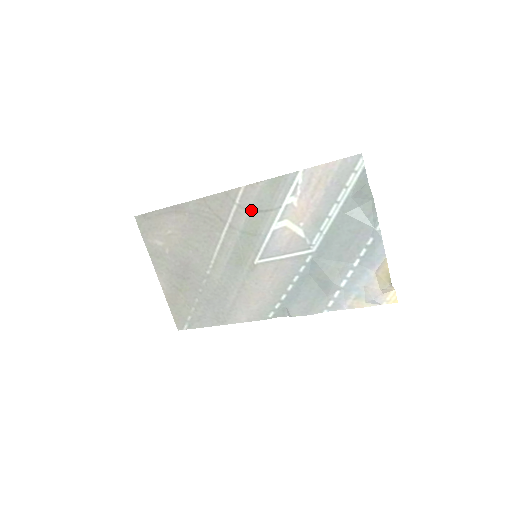
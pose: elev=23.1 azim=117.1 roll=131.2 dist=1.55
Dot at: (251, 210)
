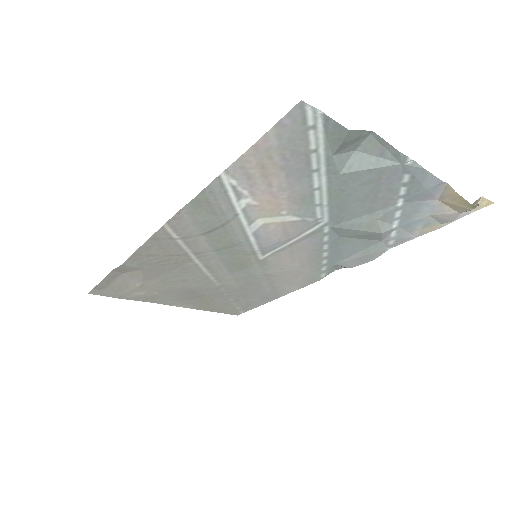
Dot at: (202, 234)
